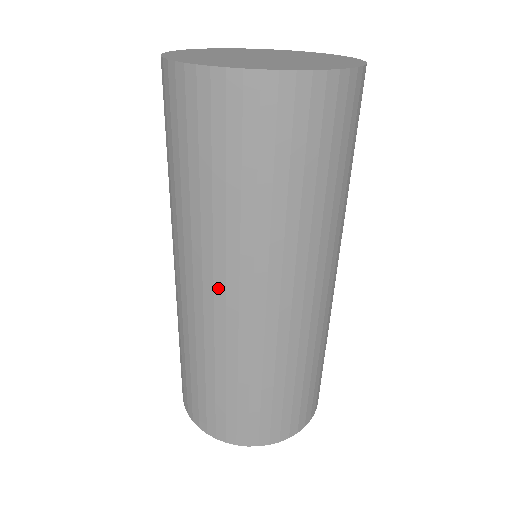
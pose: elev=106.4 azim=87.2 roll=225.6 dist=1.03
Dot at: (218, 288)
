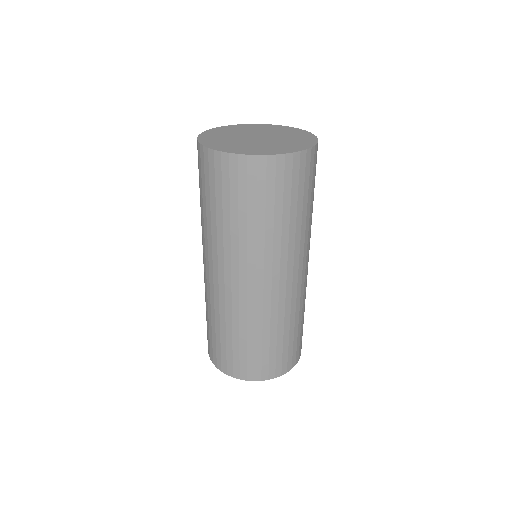
Dot at: (234, 276)
